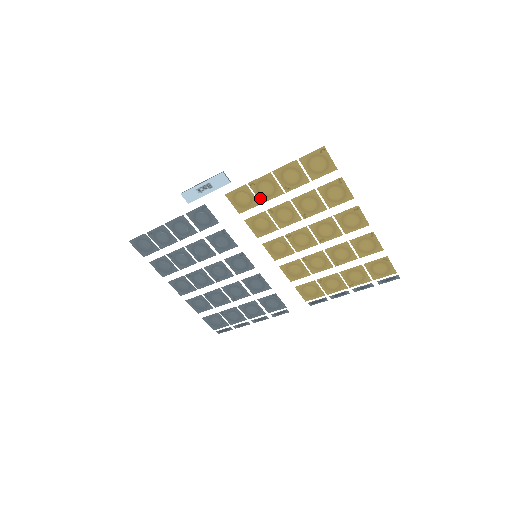
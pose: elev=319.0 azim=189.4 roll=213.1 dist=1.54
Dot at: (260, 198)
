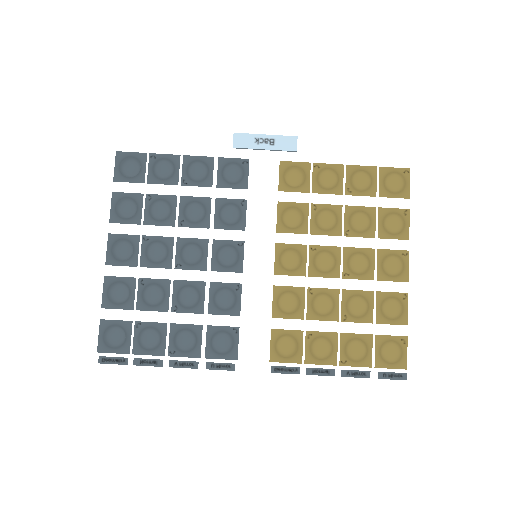
Dot at: (314, 186)
